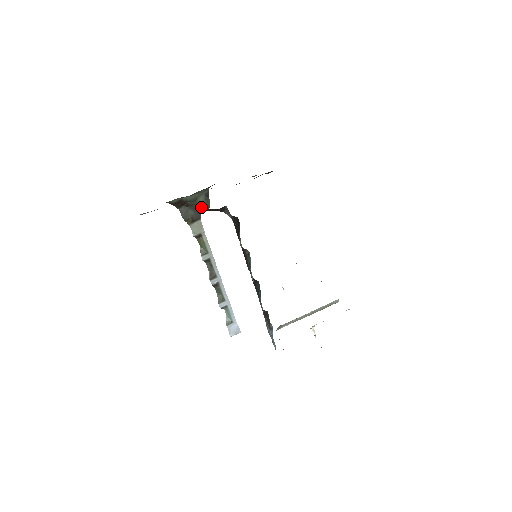
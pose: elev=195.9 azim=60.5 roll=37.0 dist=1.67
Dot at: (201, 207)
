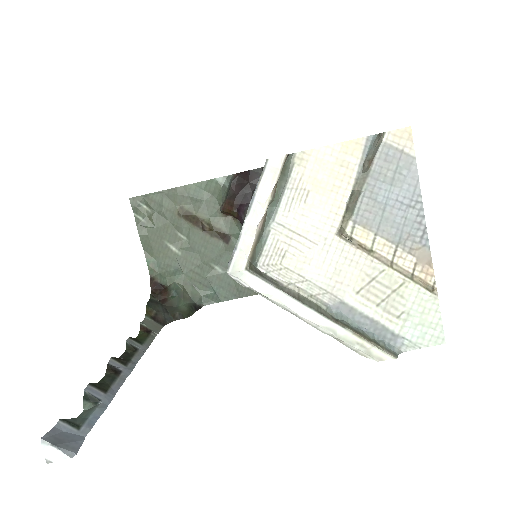
Dot at: (231, 178)
